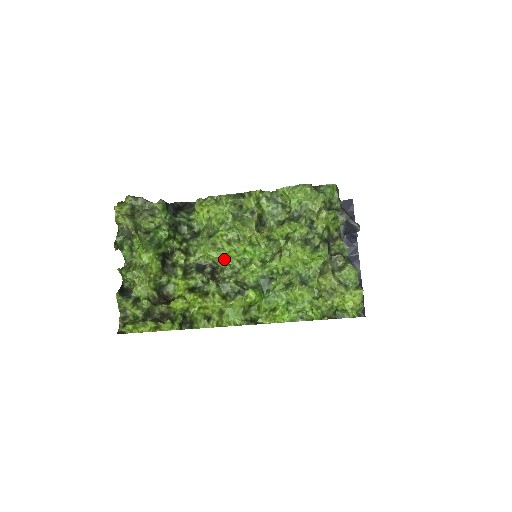
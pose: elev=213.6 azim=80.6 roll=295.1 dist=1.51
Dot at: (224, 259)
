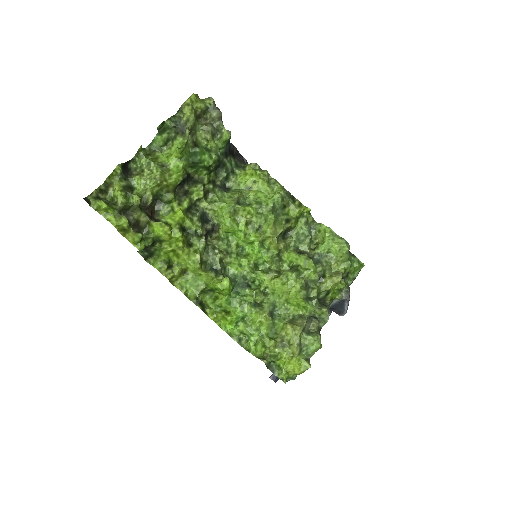
Dot at: (229, 232)
